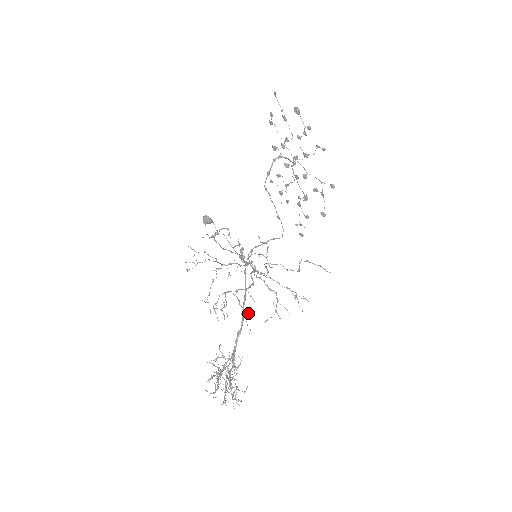
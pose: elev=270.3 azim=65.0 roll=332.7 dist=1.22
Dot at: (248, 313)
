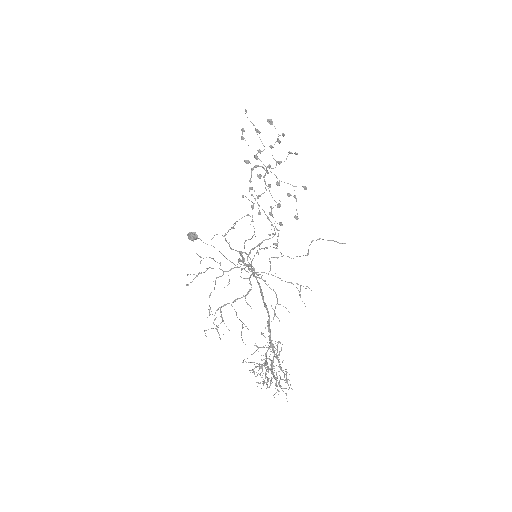
Dot at: occluded
